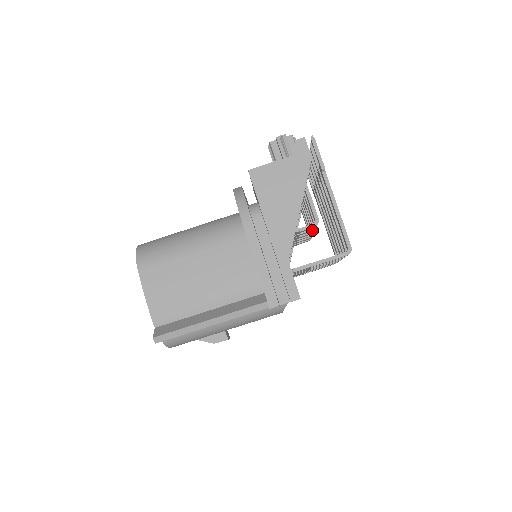
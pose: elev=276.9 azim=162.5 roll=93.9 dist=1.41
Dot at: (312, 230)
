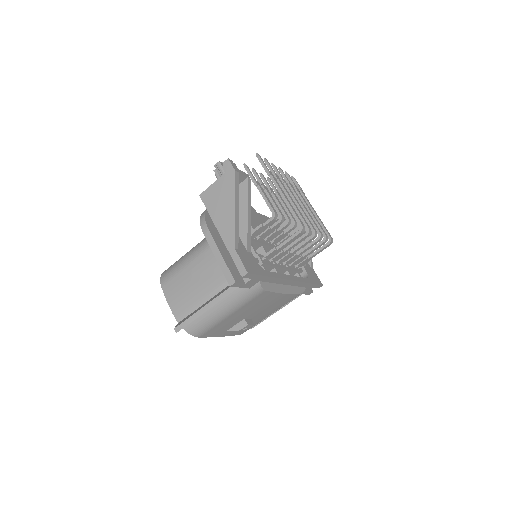
Dot at: (279, 222)
